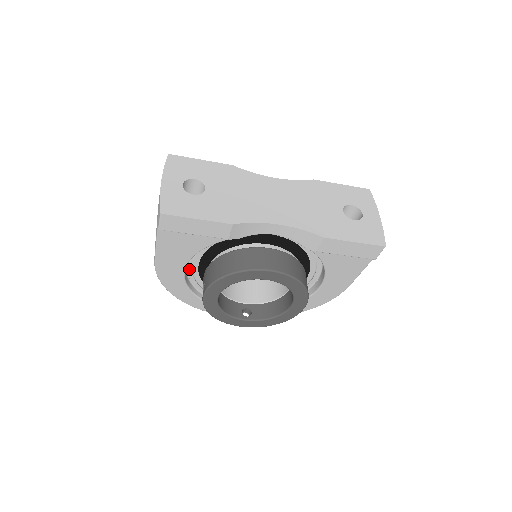
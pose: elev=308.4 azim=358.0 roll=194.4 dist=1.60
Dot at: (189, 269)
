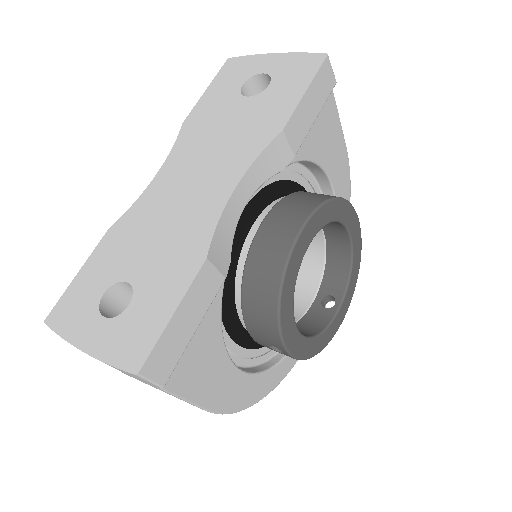
Dot at: (237, 361)
